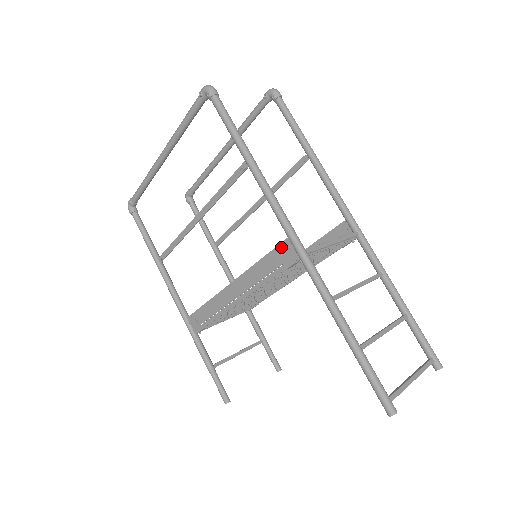
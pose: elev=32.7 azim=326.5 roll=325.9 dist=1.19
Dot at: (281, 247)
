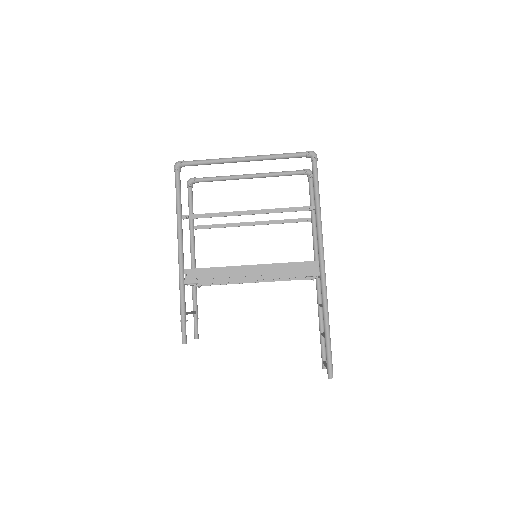
Dot at: (310, 263)
